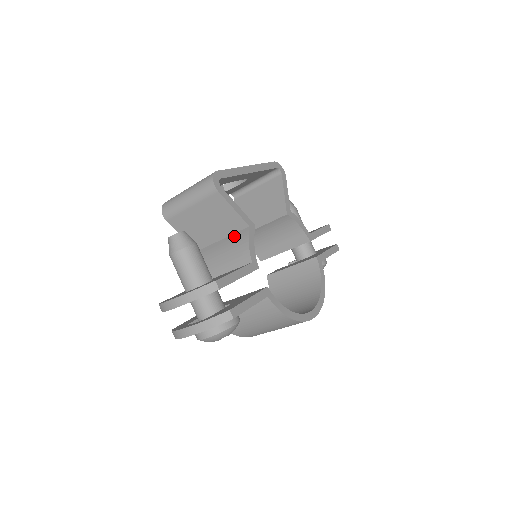
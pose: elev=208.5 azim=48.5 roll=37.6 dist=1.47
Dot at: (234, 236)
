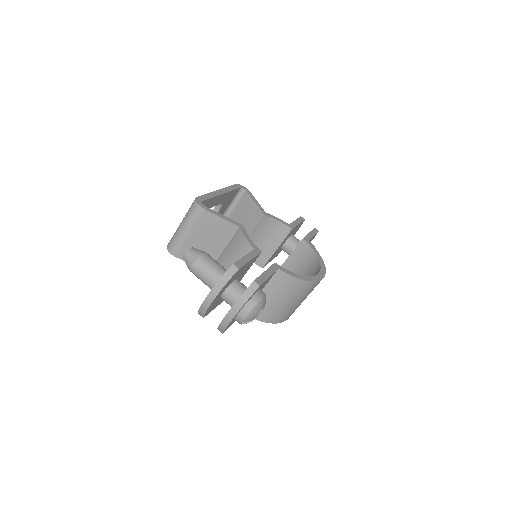
Dot at: (232, 241)
